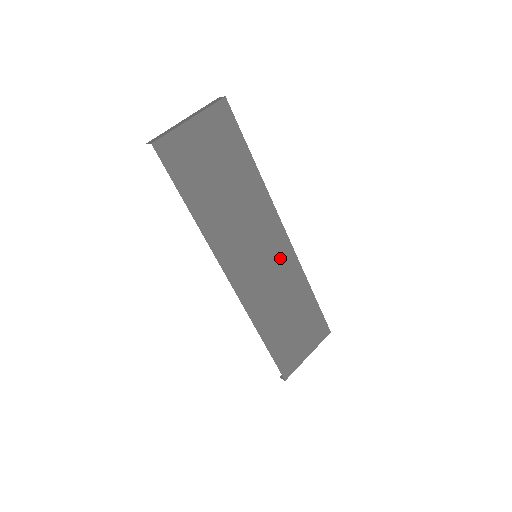
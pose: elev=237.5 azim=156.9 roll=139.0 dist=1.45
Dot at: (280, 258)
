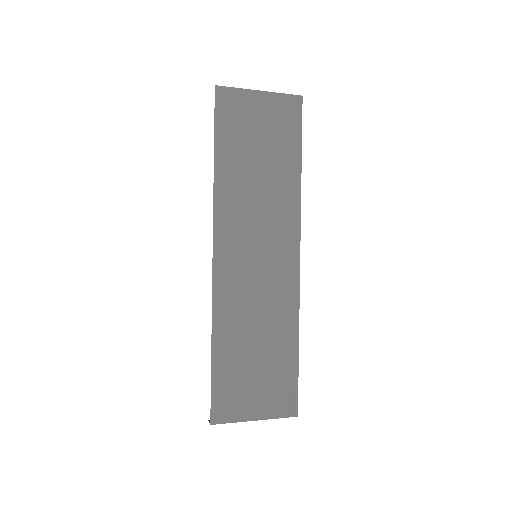
Dot at: (280, 276)
